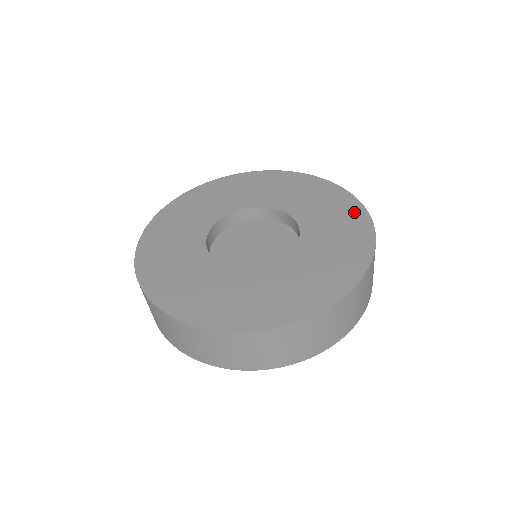
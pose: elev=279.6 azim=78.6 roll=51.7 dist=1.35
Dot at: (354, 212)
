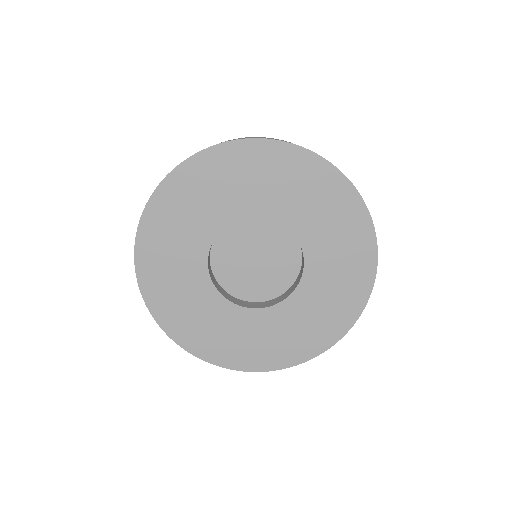
Dot at: (364, 256)
